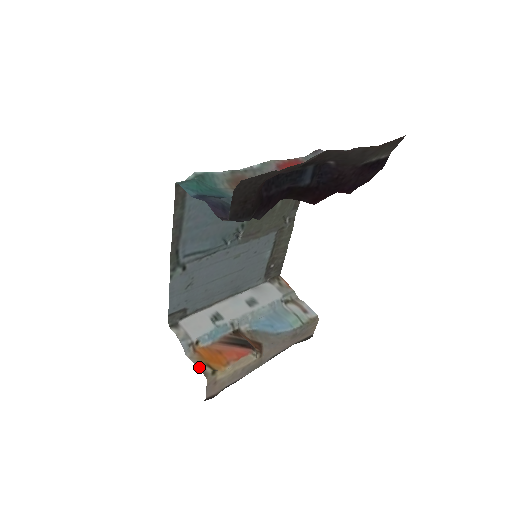
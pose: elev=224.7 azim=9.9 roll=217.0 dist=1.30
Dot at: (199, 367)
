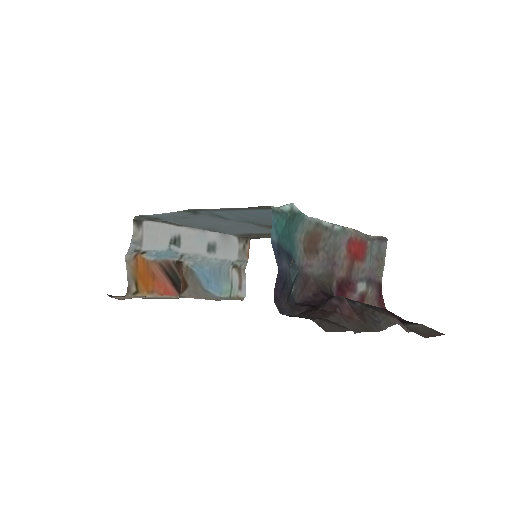
Dot at: (128, 280)
